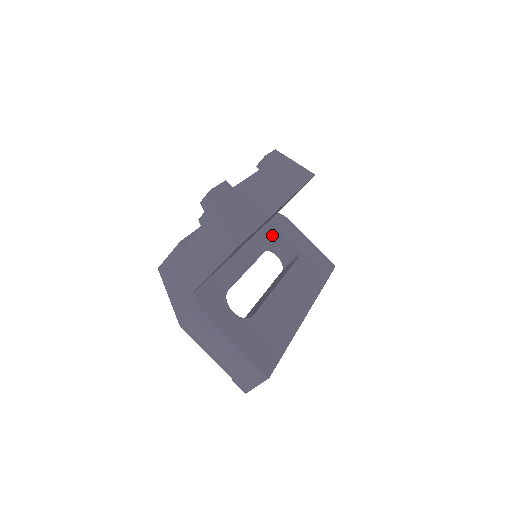
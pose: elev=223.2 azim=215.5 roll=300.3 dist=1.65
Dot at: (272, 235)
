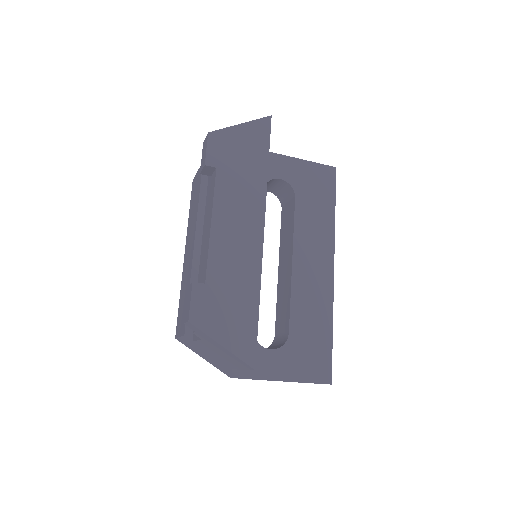
Dot at: occluded
